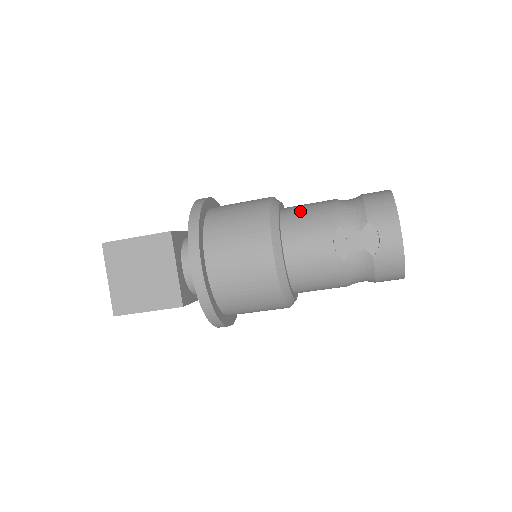
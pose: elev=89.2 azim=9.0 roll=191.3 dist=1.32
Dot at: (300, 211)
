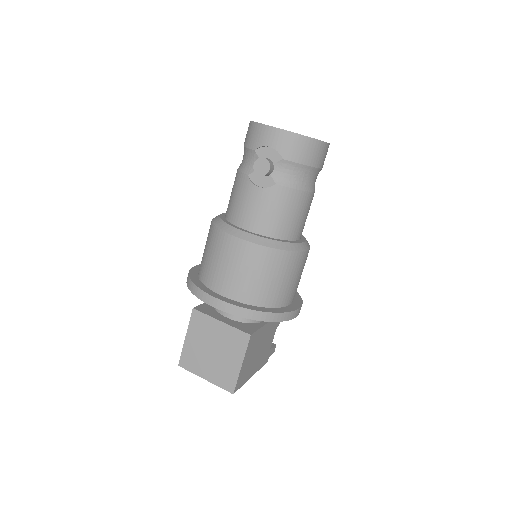
Dot at: (229, 201)
